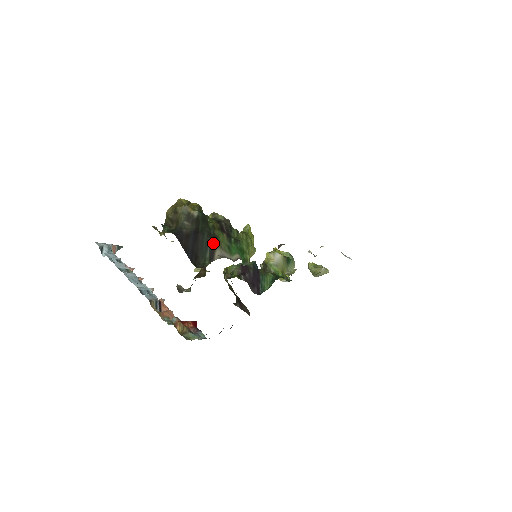
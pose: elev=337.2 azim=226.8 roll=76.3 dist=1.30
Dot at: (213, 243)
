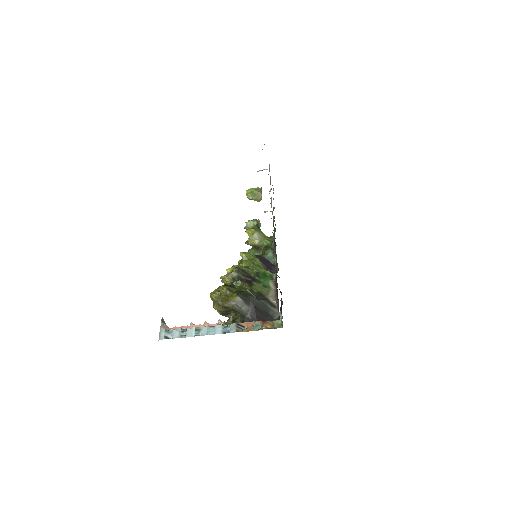
Dot at: (264, 299)
